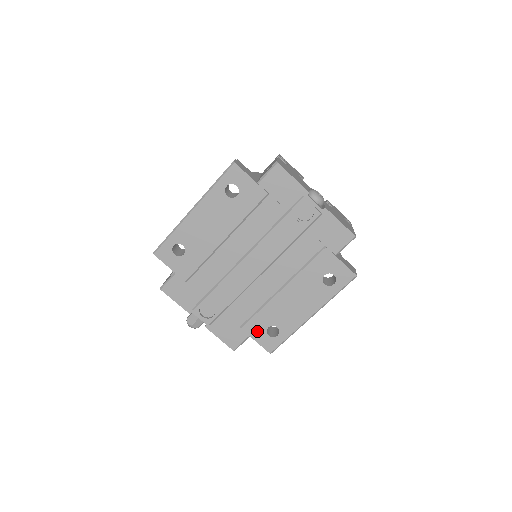
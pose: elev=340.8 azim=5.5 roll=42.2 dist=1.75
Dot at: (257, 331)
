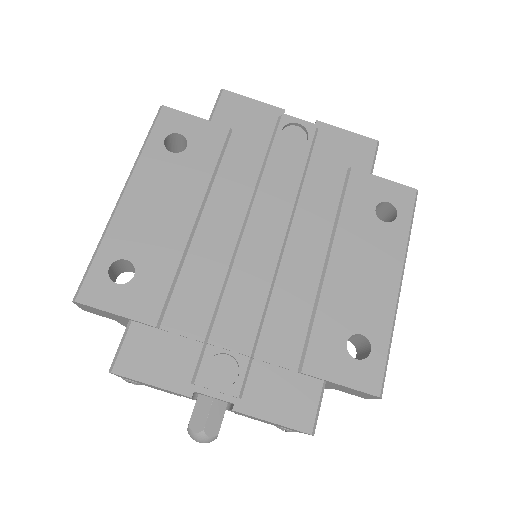
Dot at: (332, 361)
